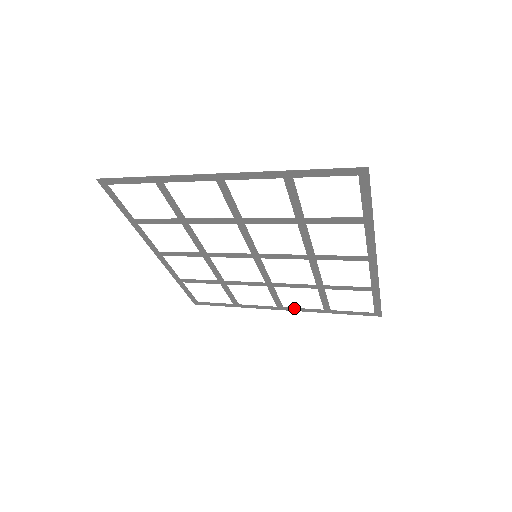
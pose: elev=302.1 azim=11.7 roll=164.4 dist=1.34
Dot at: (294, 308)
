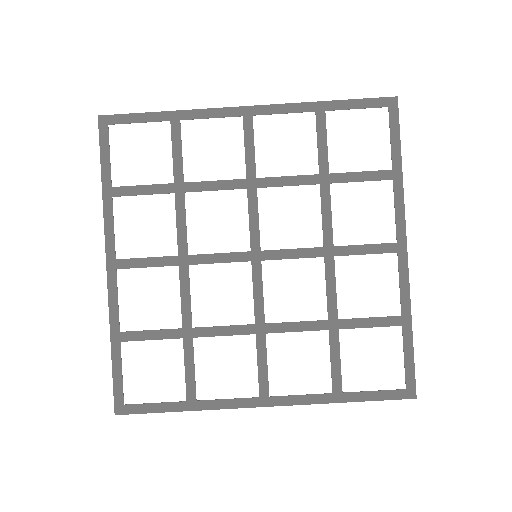
Dot at: (286, 396)
